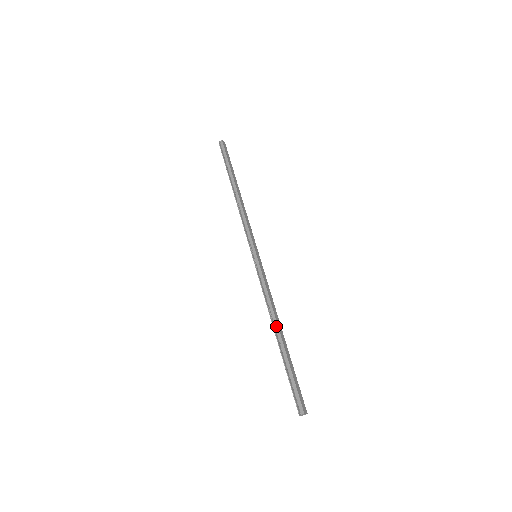
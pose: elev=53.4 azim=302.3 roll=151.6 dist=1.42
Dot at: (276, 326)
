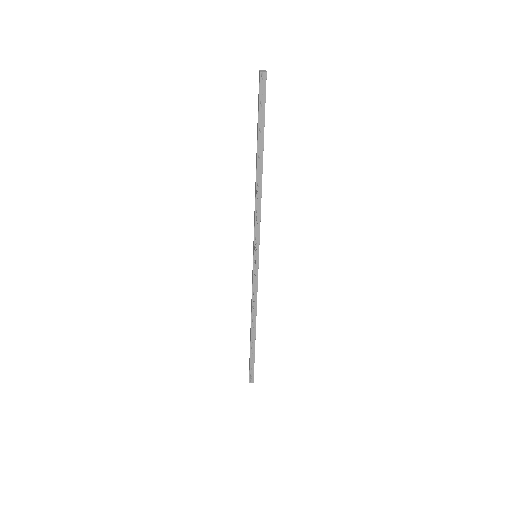
Dot at: (254, 326)
